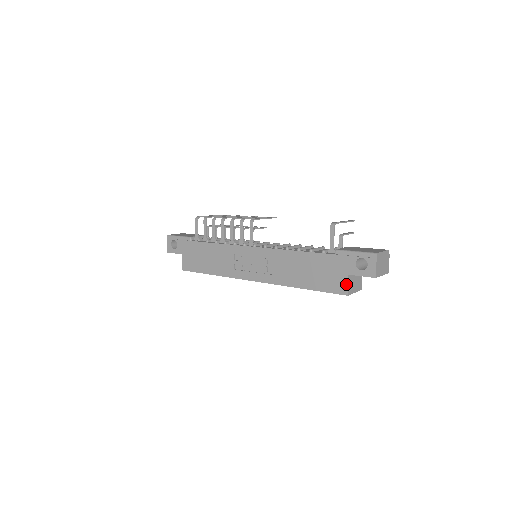
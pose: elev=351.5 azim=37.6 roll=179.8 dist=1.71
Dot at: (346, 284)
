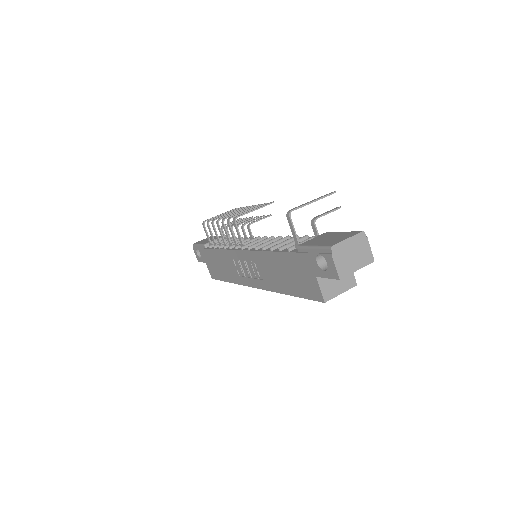
Dot at: (318, 289)
